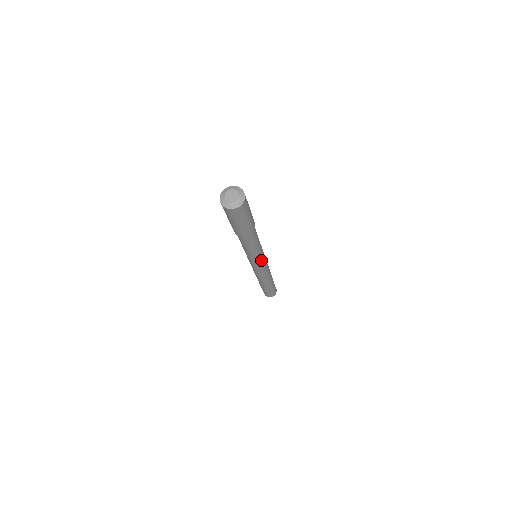
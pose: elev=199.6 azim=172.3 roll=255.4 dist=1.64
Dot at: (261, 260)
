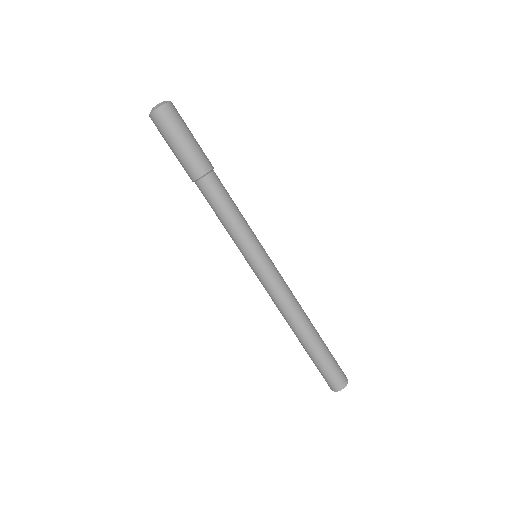
Dot at: (262, 248)
